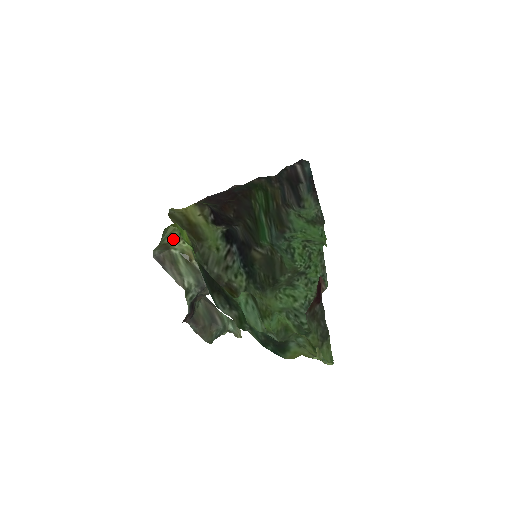
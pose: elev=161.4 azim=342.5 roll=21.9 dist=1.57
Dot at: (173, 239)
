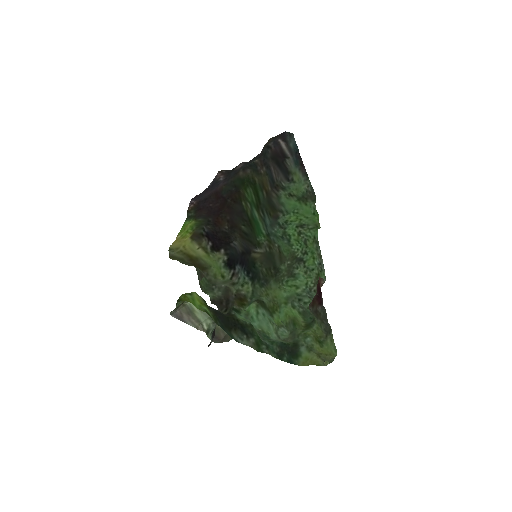
Dot at: occluded
